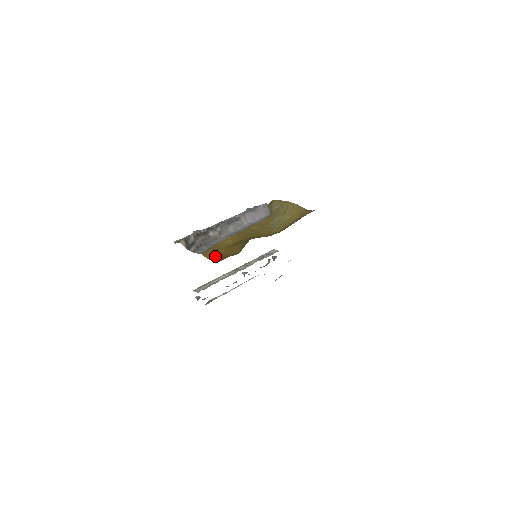
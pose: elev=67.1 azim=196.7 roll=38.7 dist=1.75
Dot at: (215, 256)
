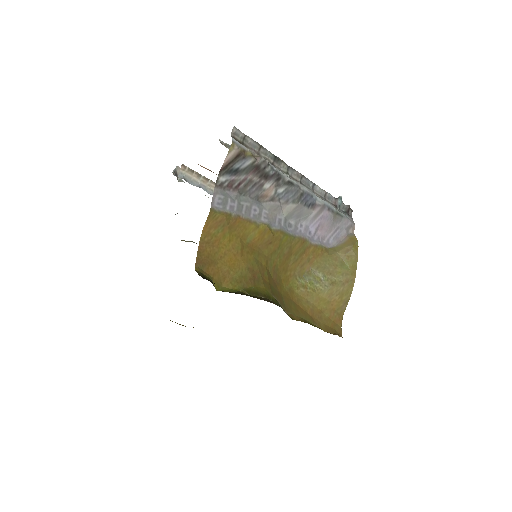
Dot at: (212, 239)
